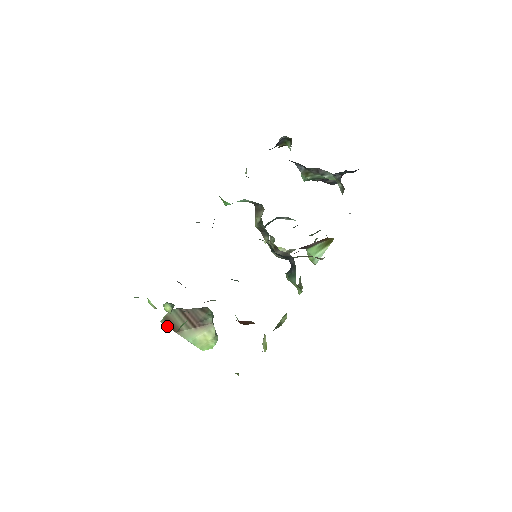
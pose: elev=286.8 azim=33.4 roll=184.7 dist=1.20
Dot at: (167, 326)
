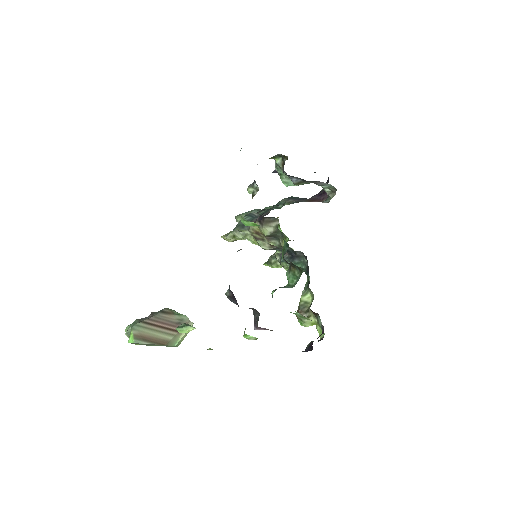
Dot at: occluded
